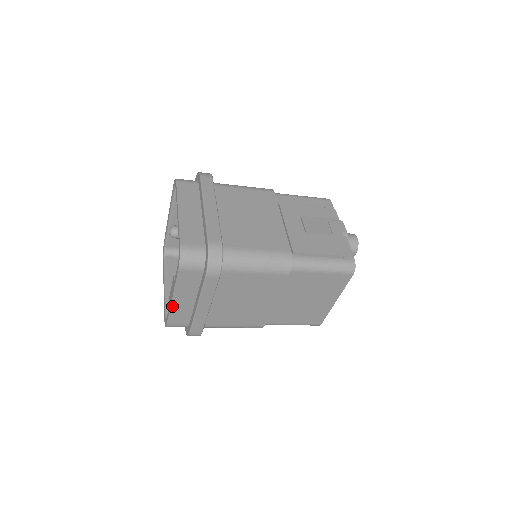
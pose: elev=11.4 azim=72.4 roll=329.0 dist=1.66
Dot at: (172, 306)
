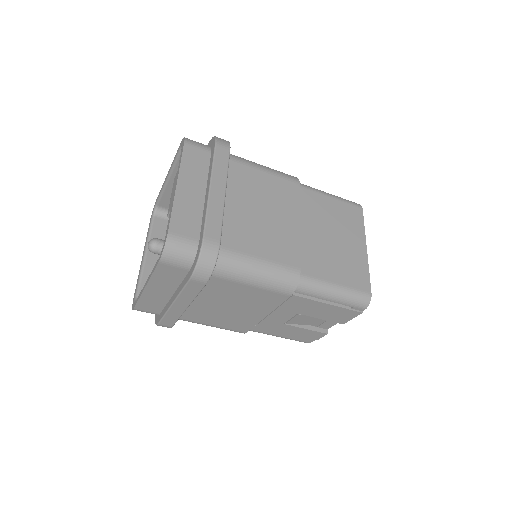
Dot at: (176, 197)
